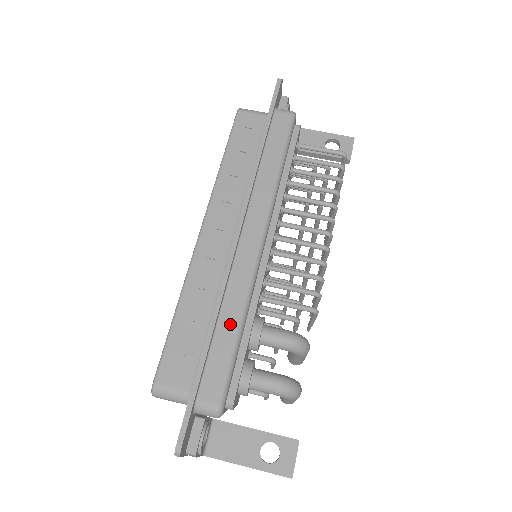
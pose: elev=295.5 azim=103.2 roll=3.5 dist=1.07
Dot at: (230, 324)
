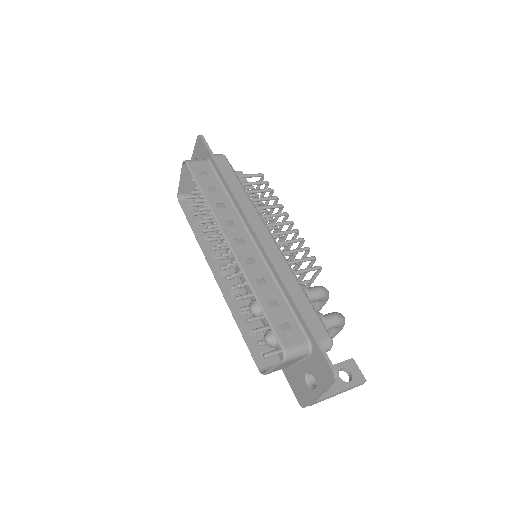
Dot at: (296, 289)
